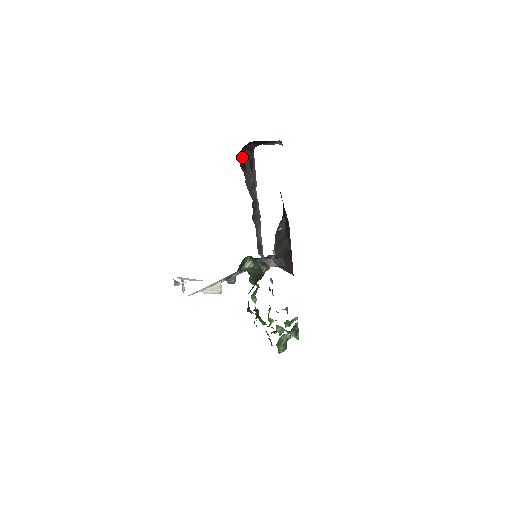
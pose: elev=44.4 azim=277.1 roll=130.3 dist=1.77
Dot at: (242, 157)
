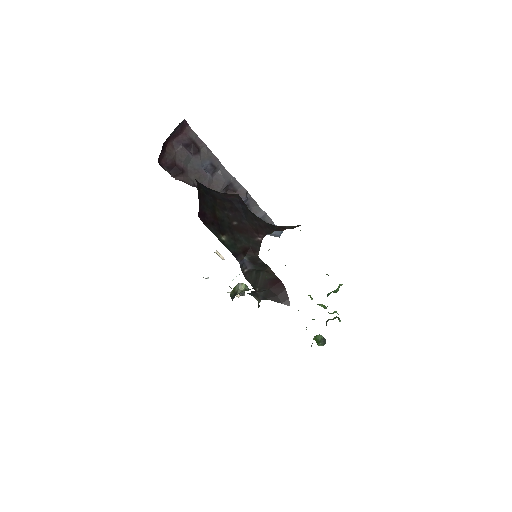
Dot at: (169, 163)
